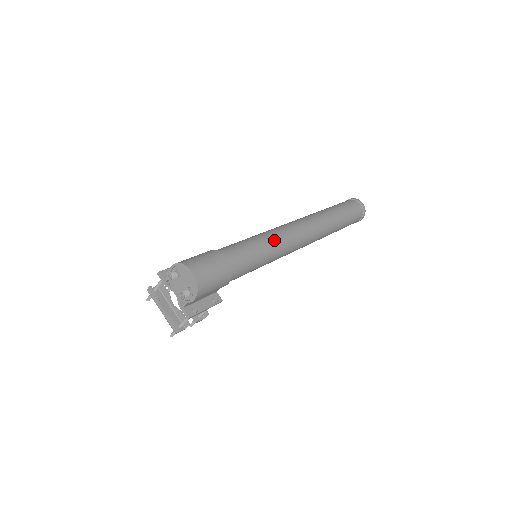
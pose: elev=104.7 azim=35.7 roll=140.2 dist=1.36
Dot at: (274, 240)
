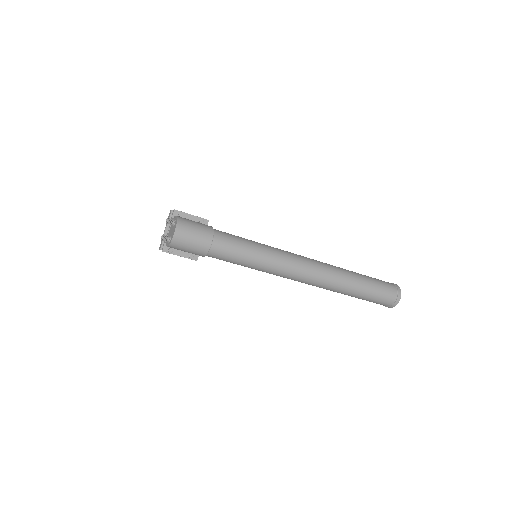
Dot at: (268, 260)
